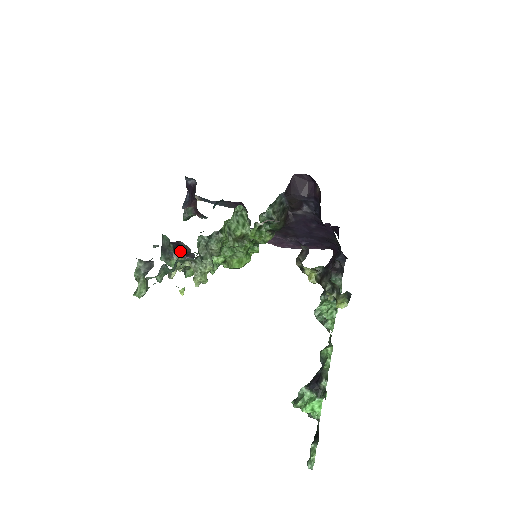
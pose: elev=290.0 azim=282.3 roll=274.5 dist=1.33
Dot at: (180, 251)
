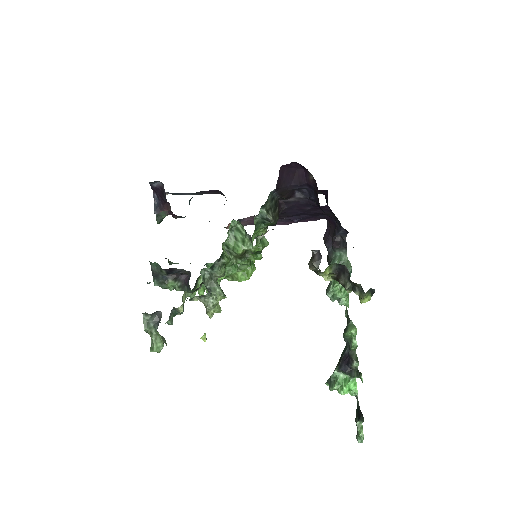
Dot at: occluded
